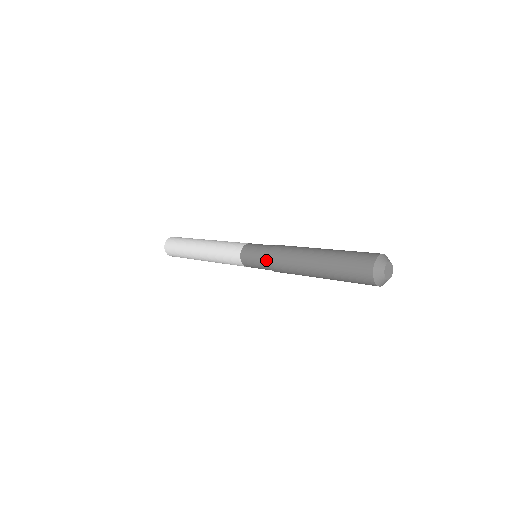
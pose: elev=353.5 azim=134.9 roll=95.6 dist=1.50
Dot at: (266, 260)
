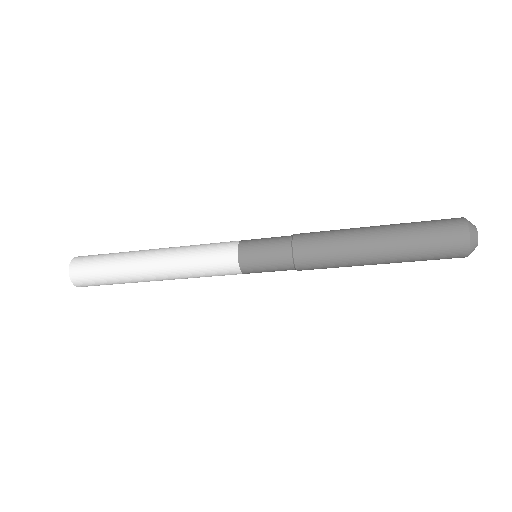
Dot at: (289, 253)
